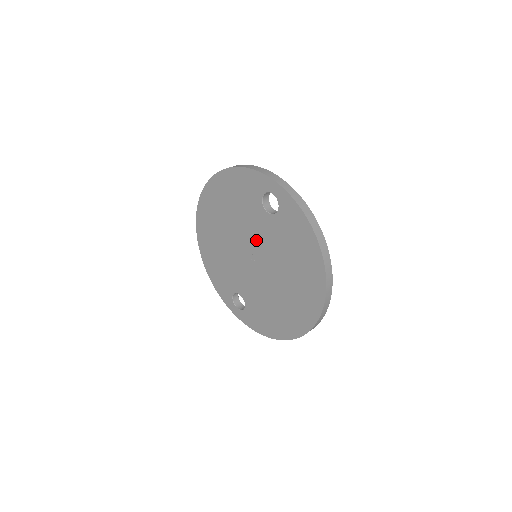
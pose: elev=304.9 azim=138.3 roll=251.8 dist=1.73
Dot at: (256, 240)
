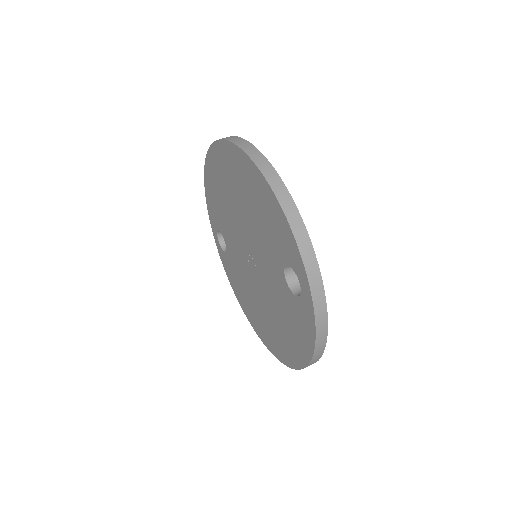
Dot at: (261, 261)
